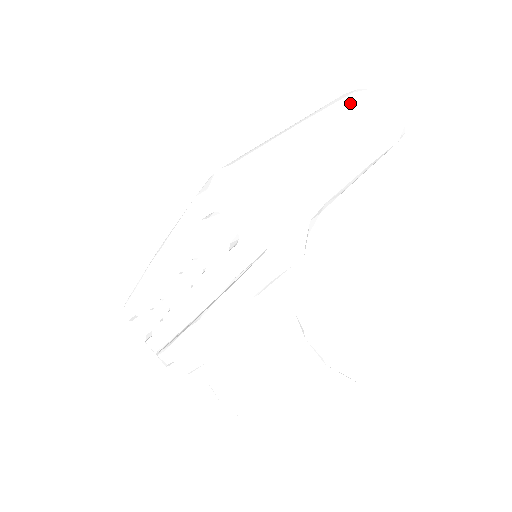
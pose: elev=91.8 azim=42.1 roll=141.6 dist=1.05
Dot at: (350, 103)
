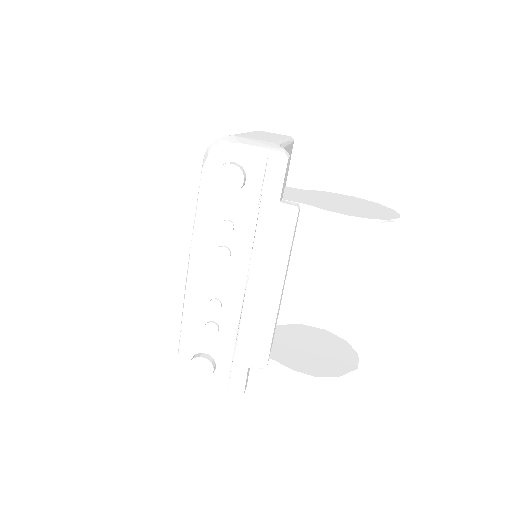
Dot at: occluded
